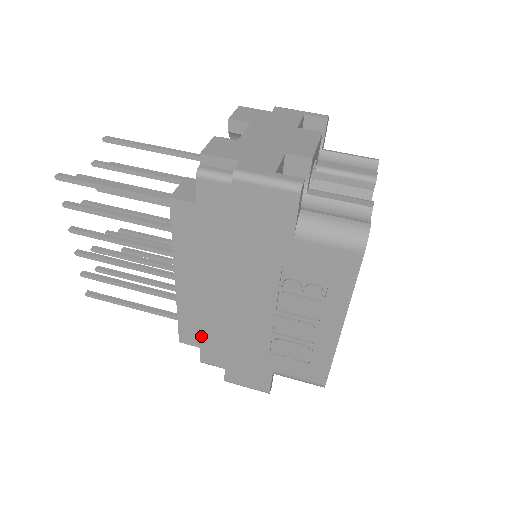
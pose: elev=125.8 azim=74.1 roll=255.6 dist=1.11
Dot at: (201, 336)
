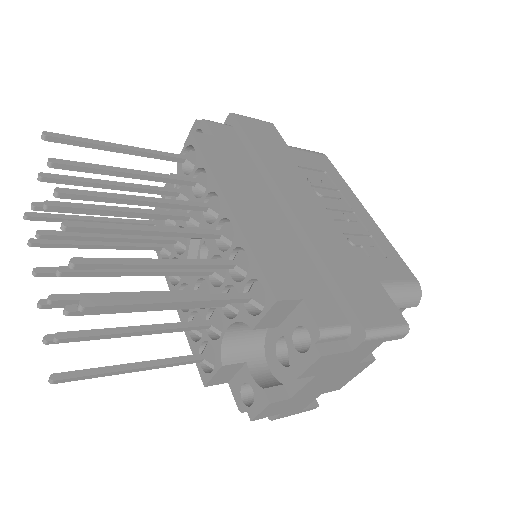
Dot at: (292, 277)
